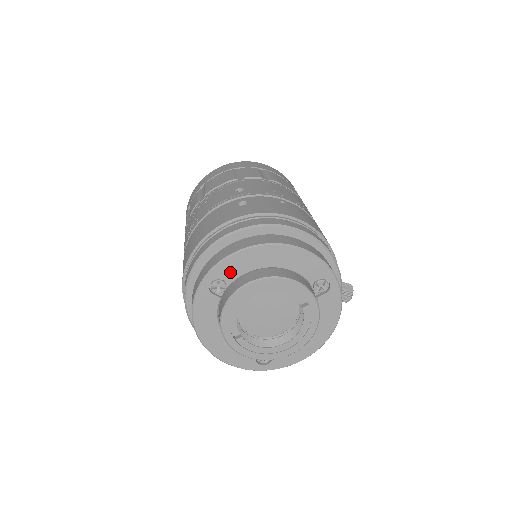
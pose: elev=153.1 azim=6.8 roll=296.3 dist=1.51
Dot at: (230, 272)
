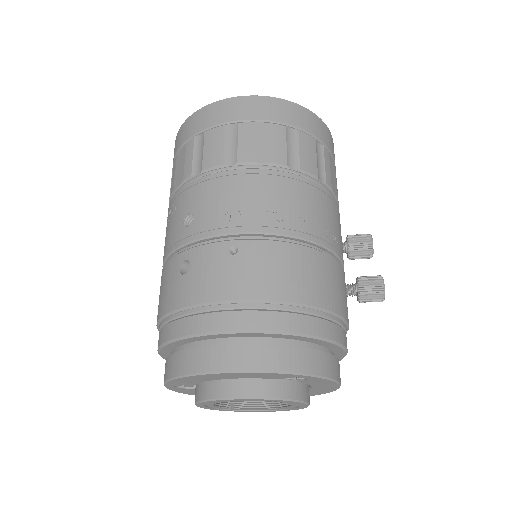
Dot at: (184, 383)
